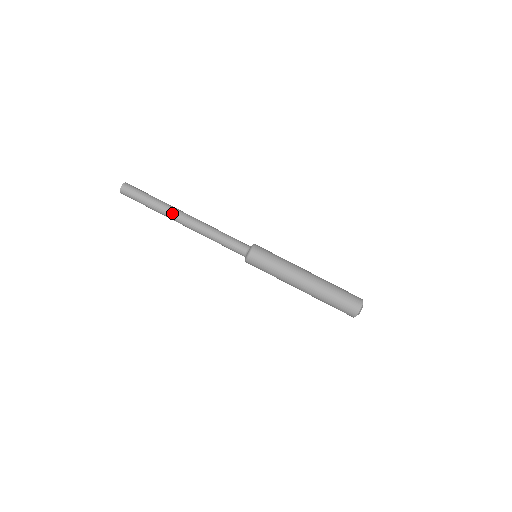
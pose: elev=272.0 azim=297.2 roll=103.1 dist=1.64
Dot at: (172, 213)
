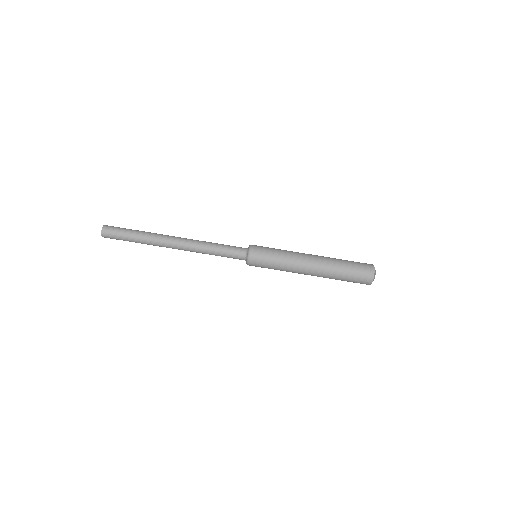
Dot at: (161, 237)
